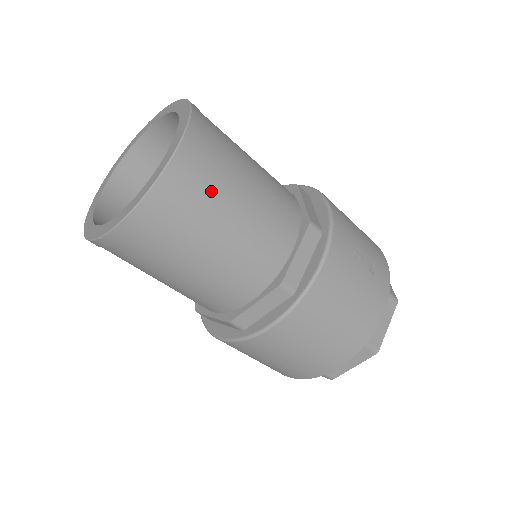
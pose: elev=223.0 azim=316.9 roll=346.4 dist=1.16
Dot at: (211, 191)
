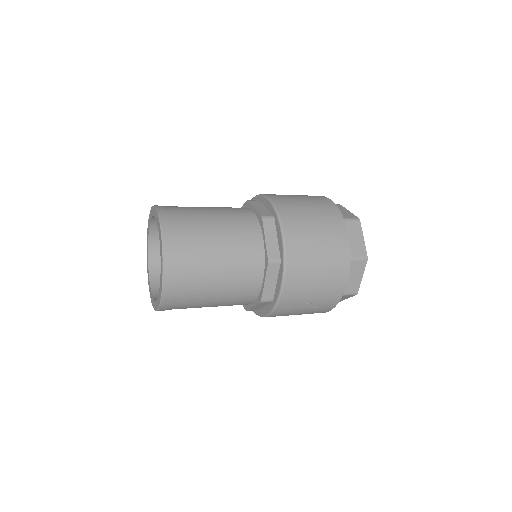
Dot at: occluded
